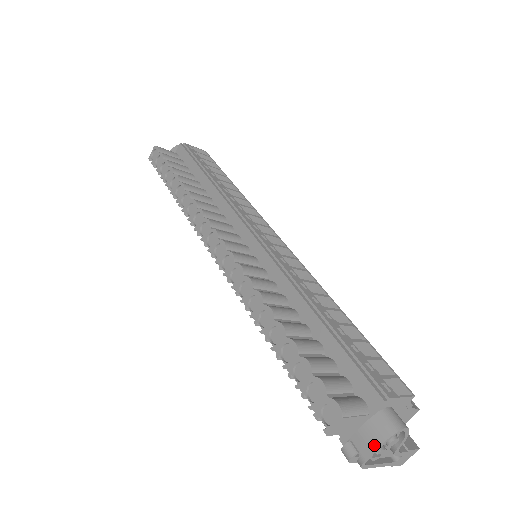
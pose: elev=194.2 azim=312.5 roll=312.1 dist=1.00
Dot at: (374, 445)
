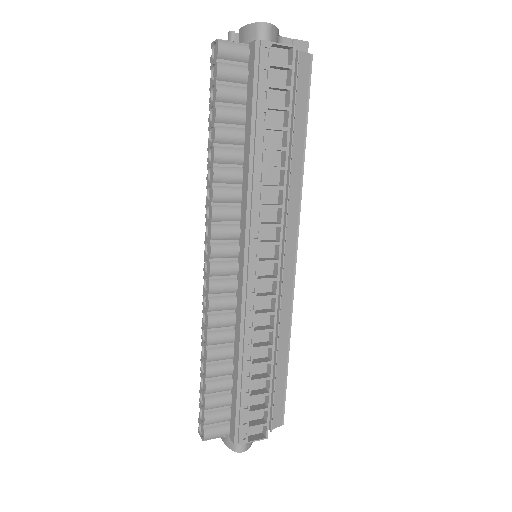
Dot at: (225, 442)
